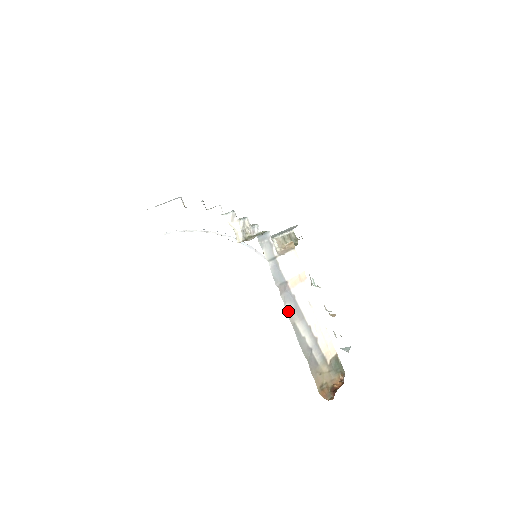
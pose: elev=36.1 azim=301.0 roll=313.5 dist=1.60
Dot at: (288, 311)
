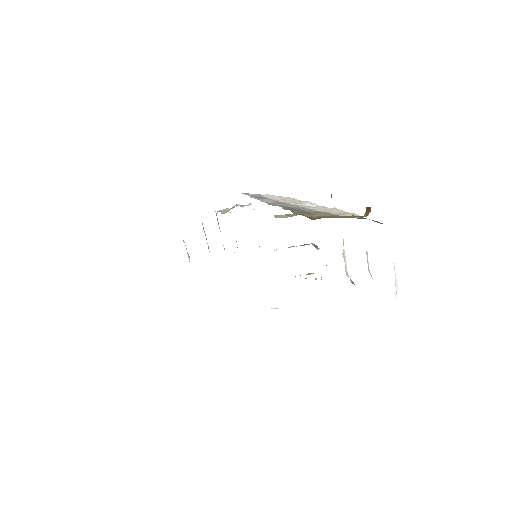
Dot at: (261, 200)
